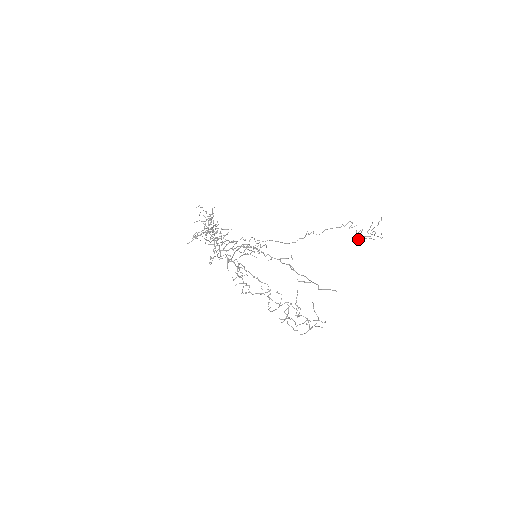
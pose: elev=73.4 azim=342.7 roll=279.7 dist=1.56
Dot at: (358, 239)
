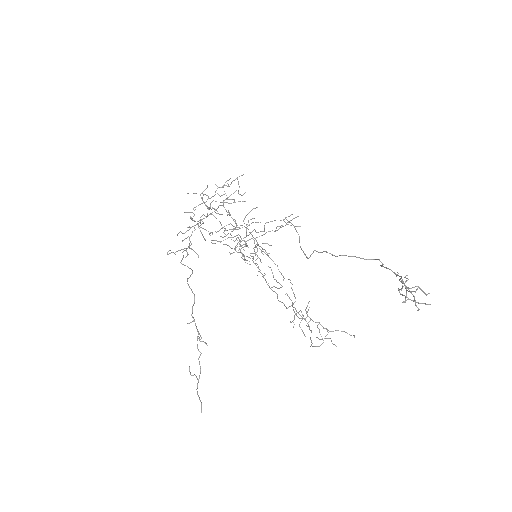
Dot at: (400, 281)
